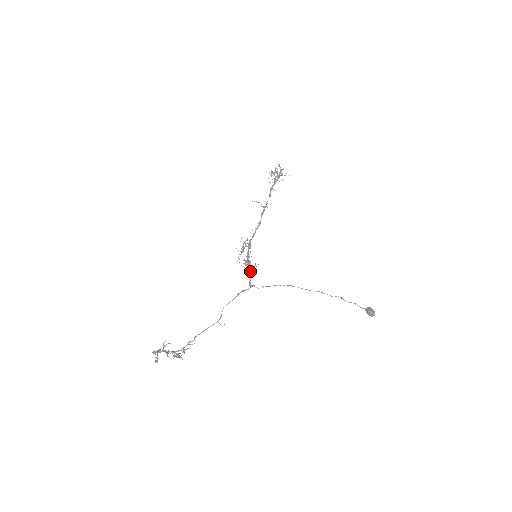
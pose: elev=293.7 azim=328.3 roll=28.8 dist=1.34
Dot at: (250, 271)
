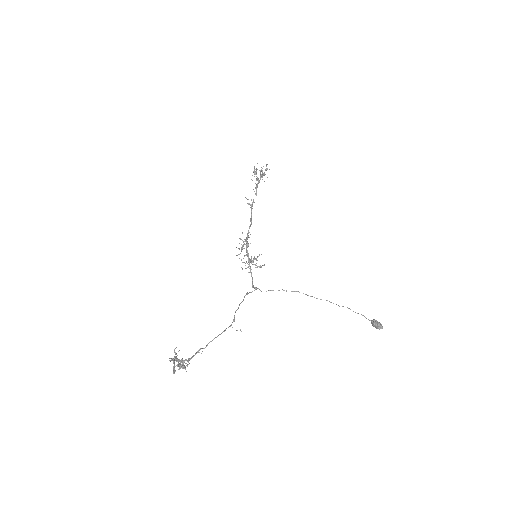
Dot at: (251, 272)
